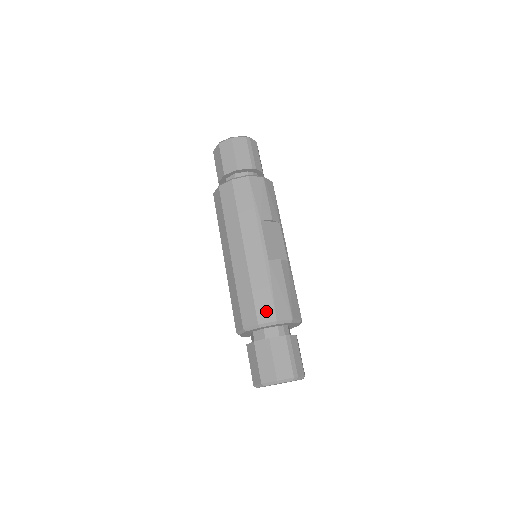
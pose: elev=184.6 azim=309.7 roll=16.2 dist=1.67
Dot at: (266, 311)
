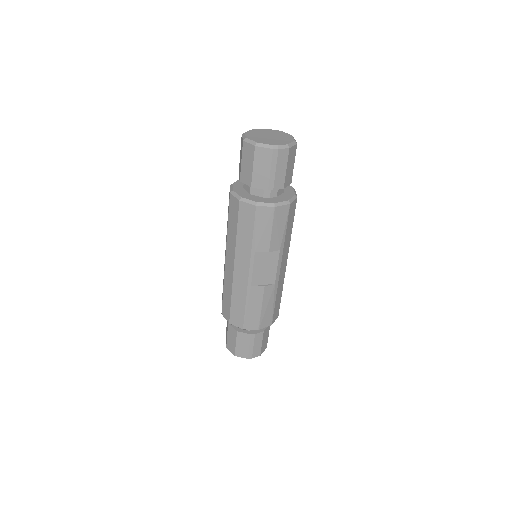
Dot at: (237, 319)
